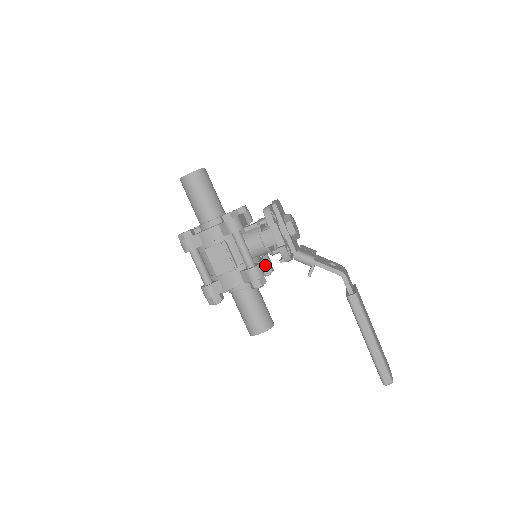
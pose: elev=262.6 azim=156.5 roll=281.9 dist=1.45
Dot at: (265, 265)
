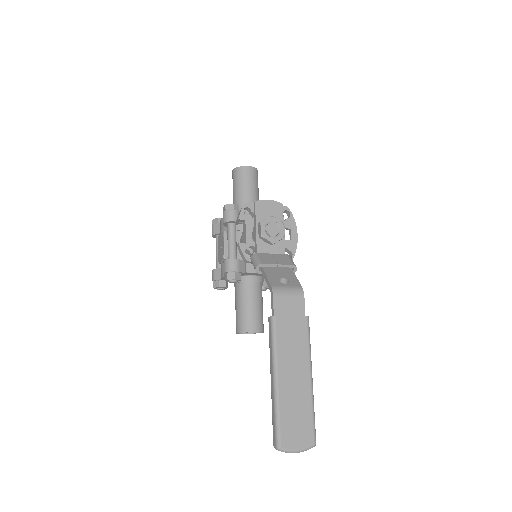
Dot at: occluded
